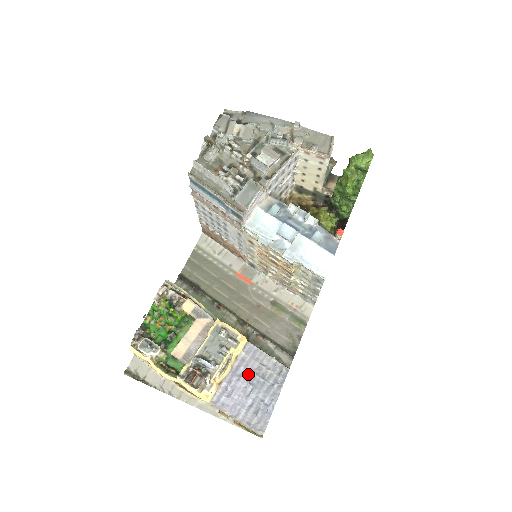
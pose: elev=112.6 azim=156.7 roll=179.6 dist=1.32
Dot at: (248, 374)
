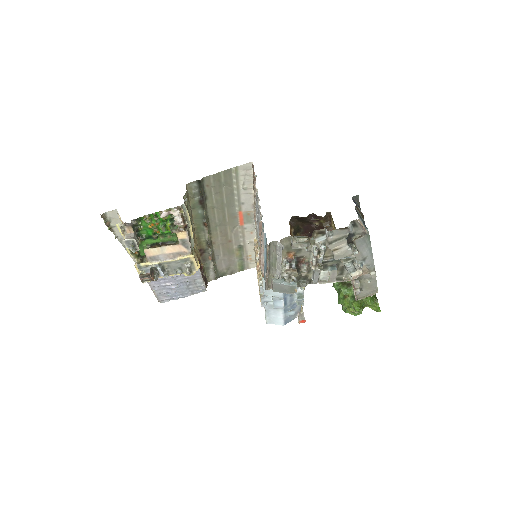
Dot at: (182, 280)
